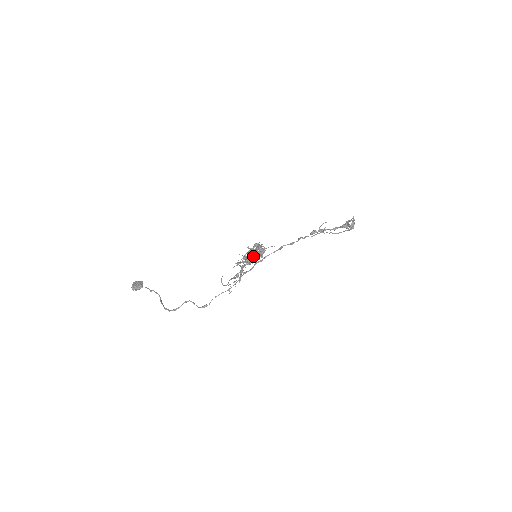
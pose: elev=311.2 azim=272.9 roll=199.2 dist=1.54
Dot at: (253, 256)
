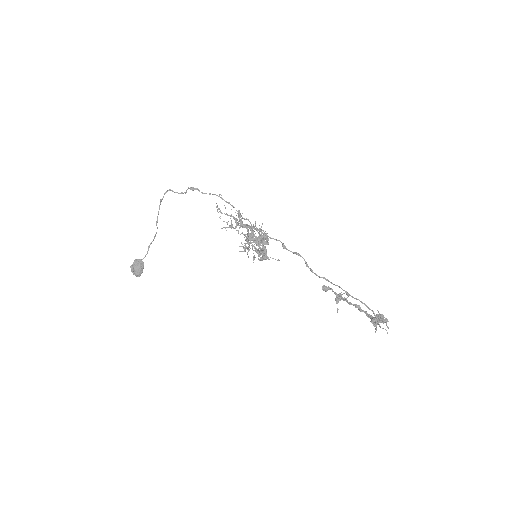
Dot at: occluded
